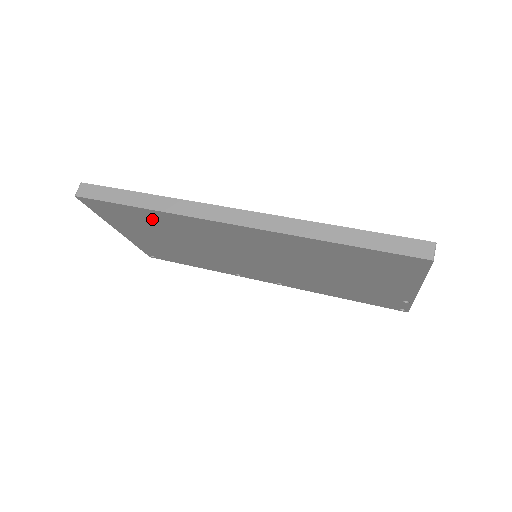
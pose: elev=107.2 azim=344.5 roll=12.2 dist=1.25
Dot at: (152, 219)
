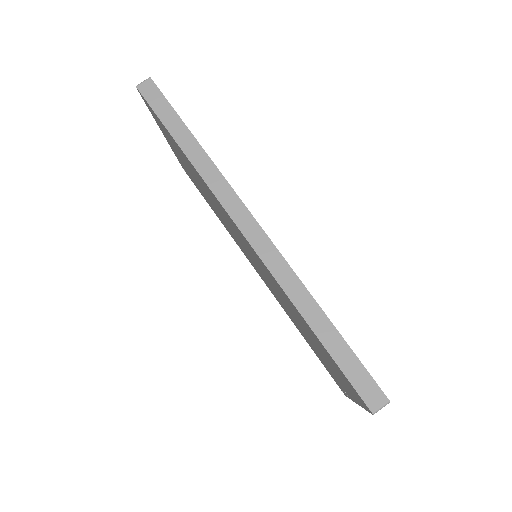
Dot at: occluded
